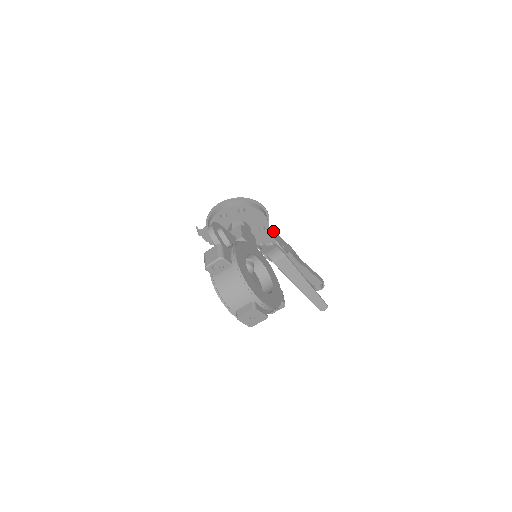
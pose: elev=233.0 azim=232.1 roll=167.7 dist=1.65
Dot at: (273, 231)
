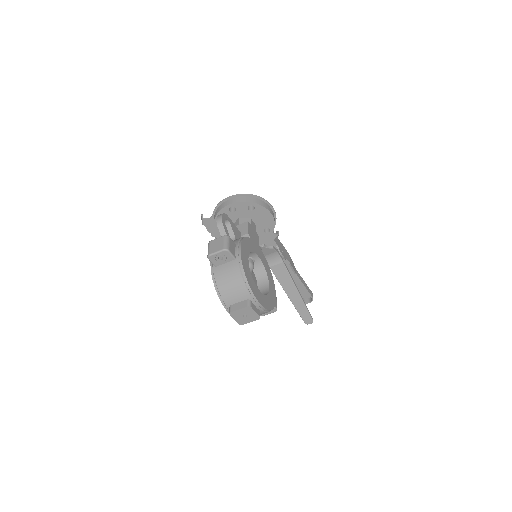
Dot at: (277, 235)
